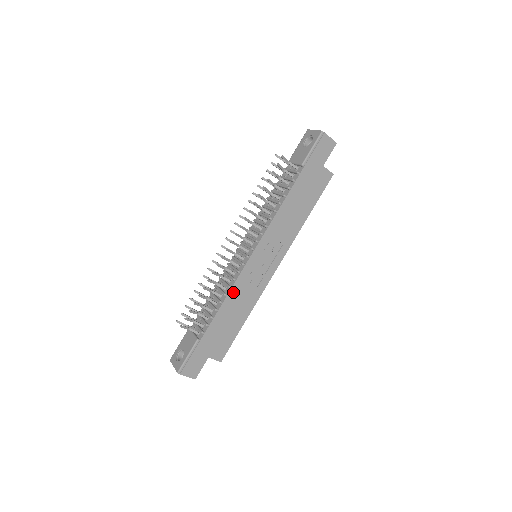
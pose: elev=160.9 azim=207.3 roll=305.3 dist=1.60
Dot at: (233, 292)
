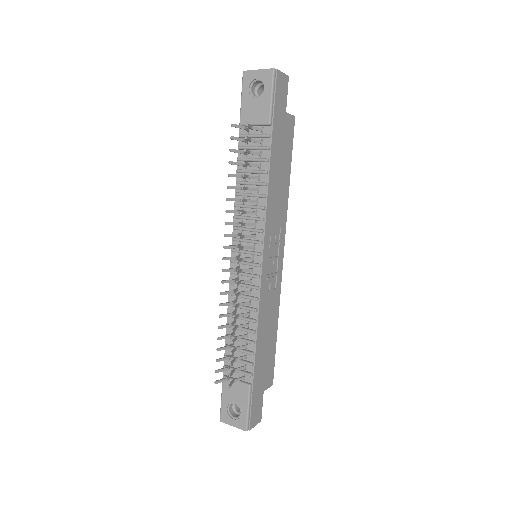
Dot at: (261, 313)
